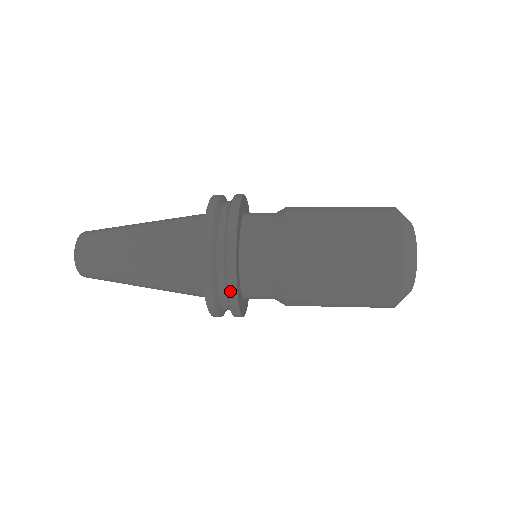
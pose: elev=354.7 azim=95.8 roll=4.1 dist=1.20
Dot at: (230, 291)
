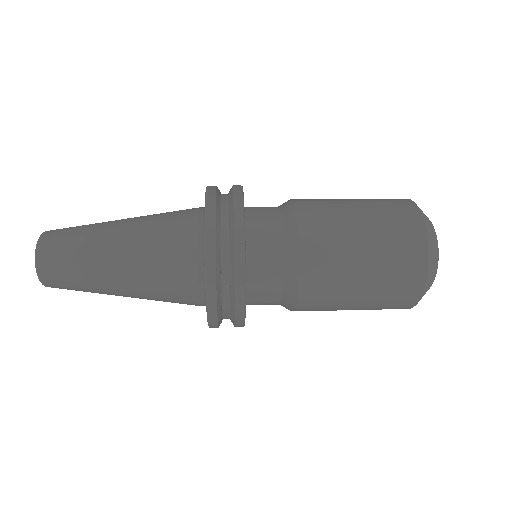
Dot at: (237, 297)
